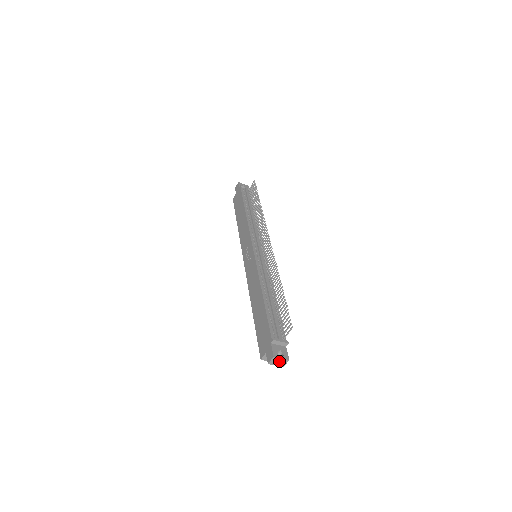
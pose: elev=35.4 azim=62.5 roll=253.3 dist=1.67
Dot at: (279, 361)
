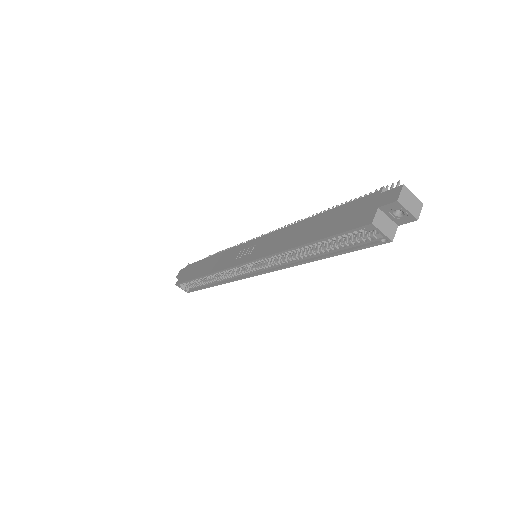
Dot at: (411, 201)
